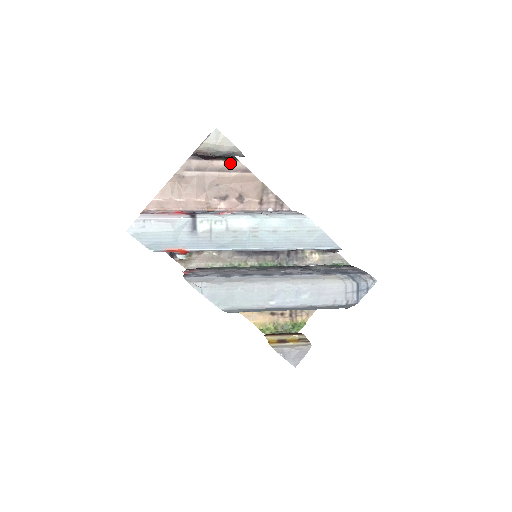
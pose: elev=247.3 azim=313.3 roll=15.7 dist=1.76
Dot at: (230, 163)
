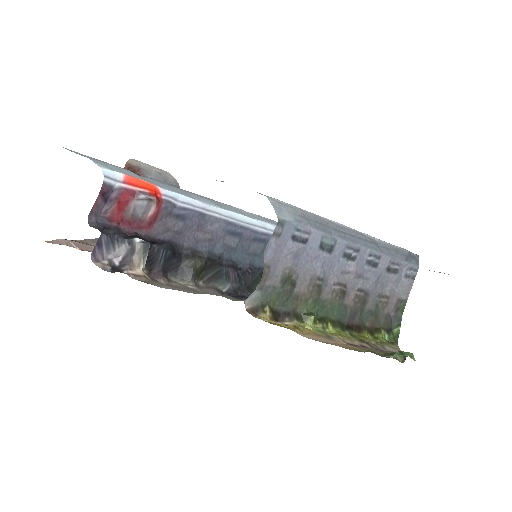
Dot at: occluded
